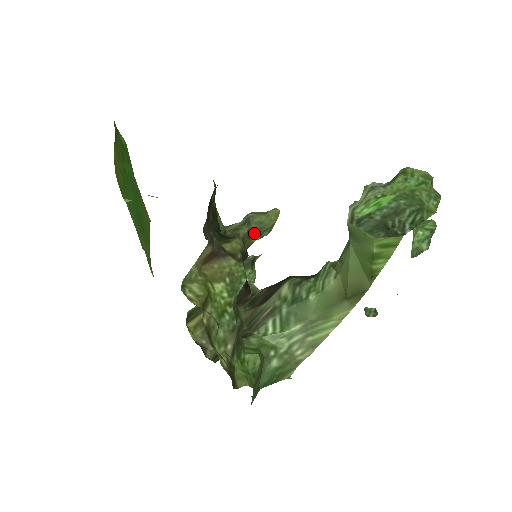
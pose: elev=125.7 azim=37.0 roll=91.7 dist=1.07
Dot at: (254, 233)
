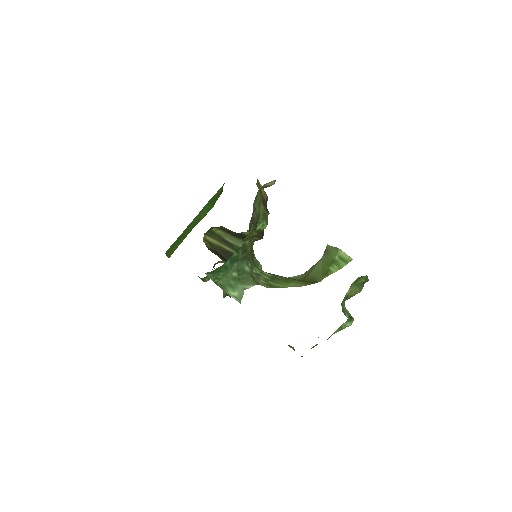
Dot at: (254, 262)
